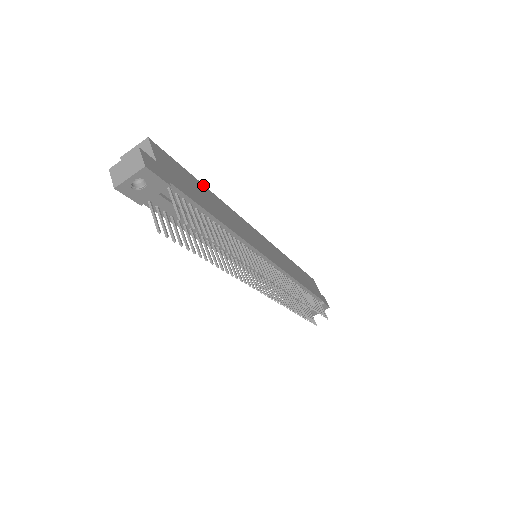
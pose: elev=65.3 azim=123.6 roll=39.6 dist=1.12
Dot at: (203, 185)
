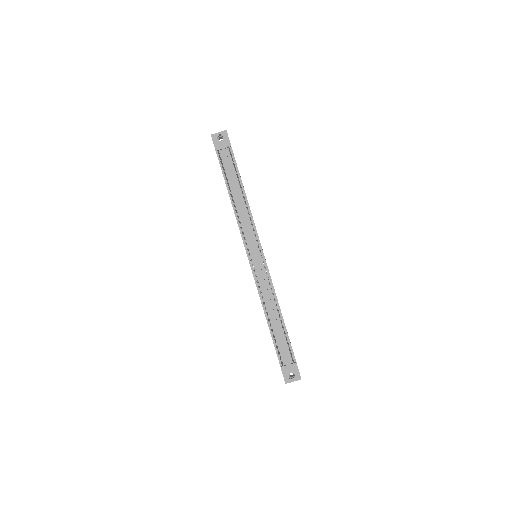
Dot at: occluded
